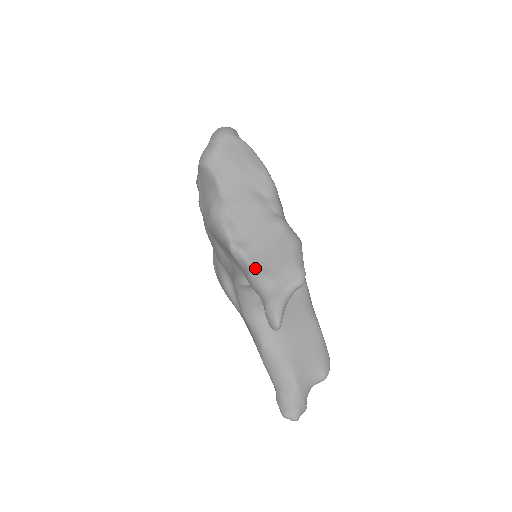
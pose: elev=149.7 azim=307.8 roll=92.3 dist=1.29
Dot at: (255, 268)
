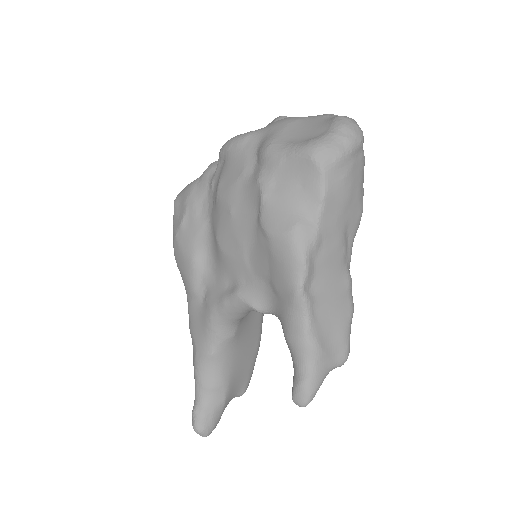
Dot at: (313, 331)
